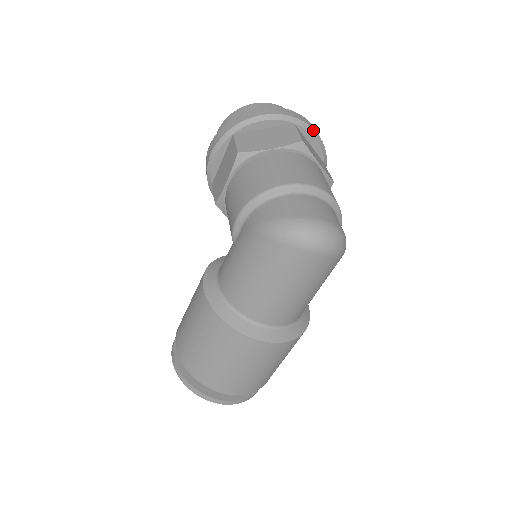
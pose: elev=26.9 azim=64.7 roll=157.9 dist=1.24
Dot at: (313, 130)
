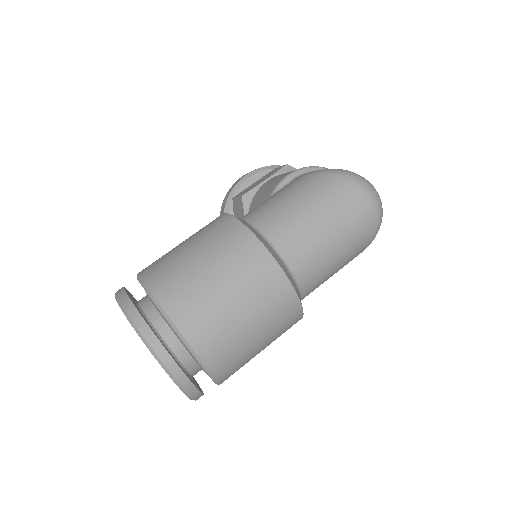
Dot at: occluded
